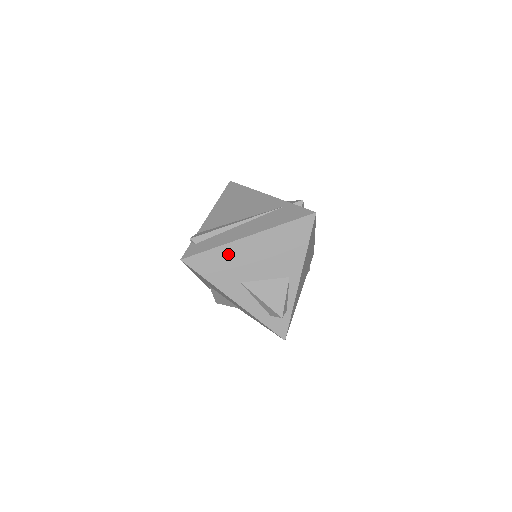
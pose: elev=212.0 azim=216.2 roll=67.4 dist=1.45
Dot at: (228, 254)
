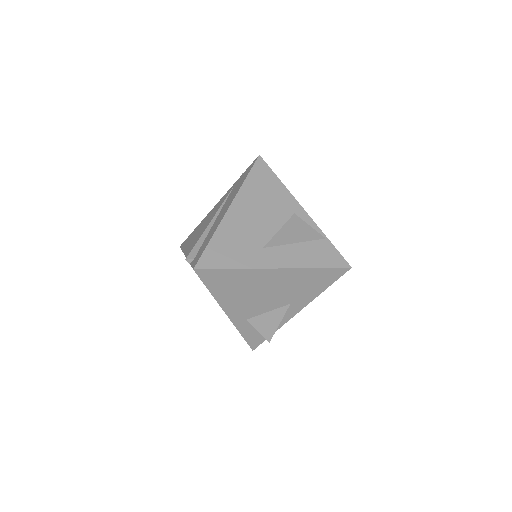
Dot at: (228, 233)
